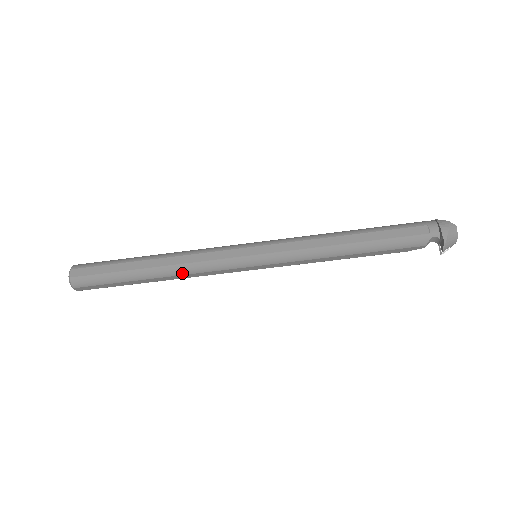
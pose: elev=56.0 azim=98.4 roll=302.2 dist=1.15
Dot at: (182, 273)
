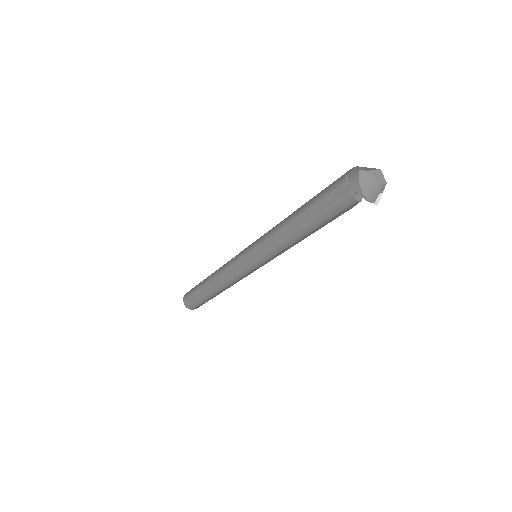
Dot at: (226, 286)
